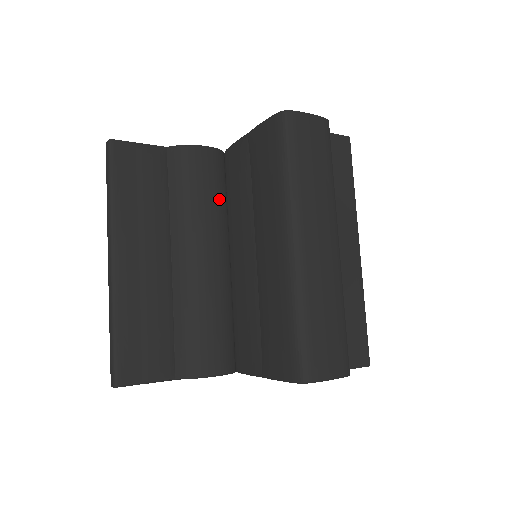
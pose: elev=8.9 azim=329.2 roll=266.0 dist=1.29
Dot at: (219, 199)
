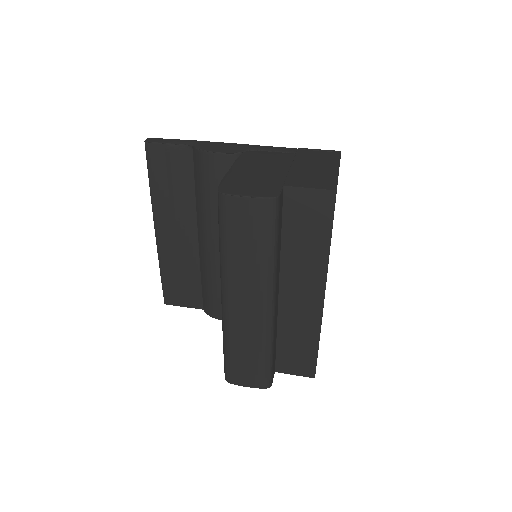
Dot at: occluded
